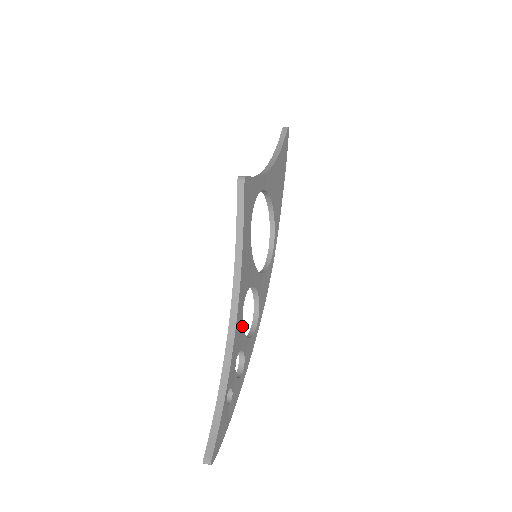
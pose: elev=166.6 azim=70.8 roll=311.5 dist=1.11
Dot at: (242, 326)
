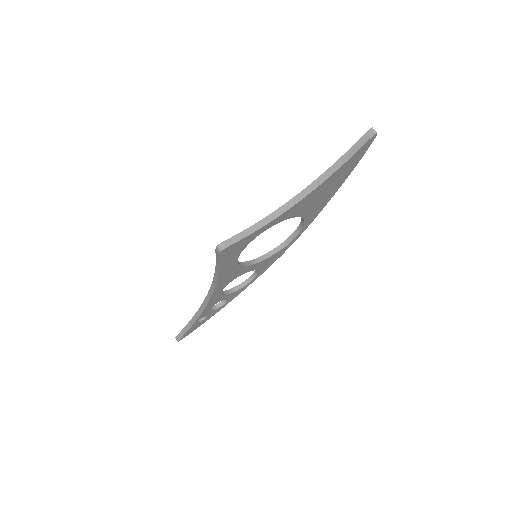
Dot at: (222, 295)
